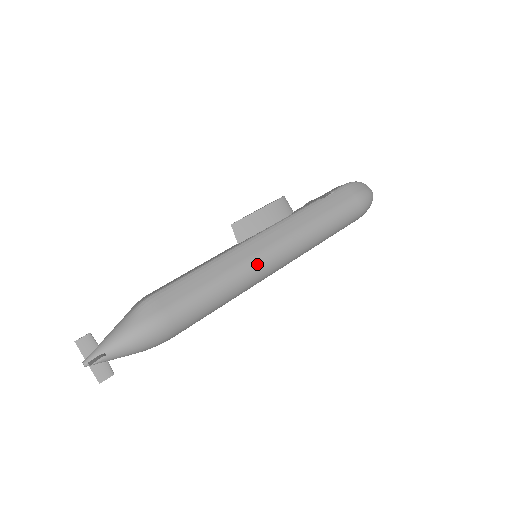
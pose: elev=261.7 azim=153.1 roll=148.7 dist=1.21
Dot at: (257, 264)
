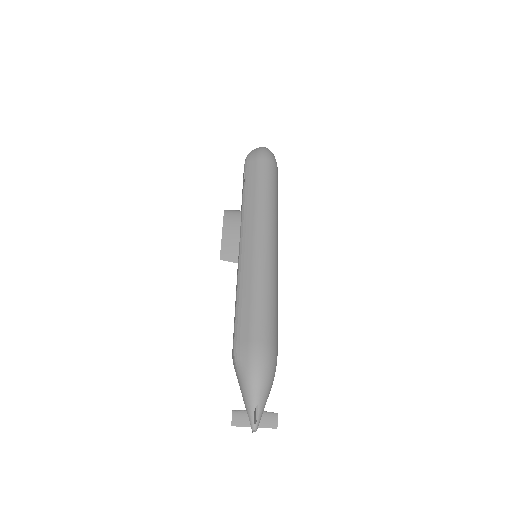
Dot at: (261, 256)
